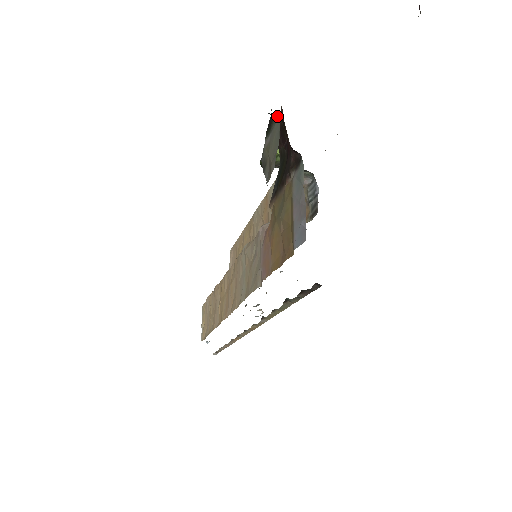
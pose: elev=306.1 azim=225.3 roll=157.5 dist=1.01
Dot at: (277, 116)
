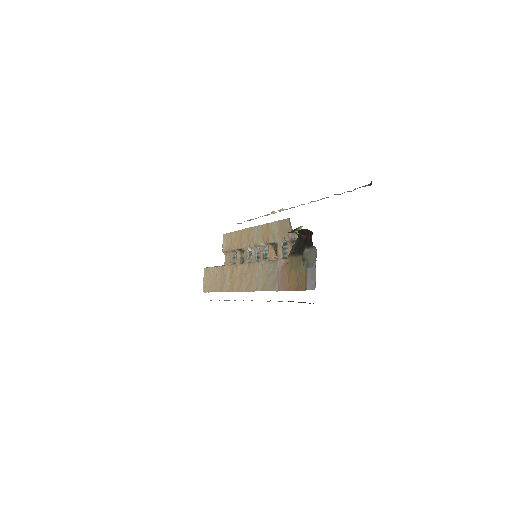
Dot at: (315, 247)
